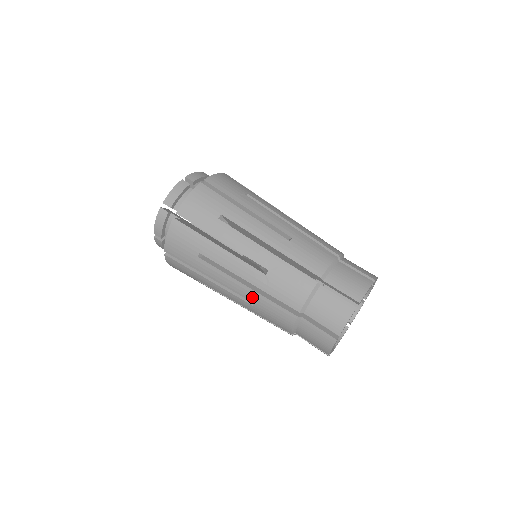
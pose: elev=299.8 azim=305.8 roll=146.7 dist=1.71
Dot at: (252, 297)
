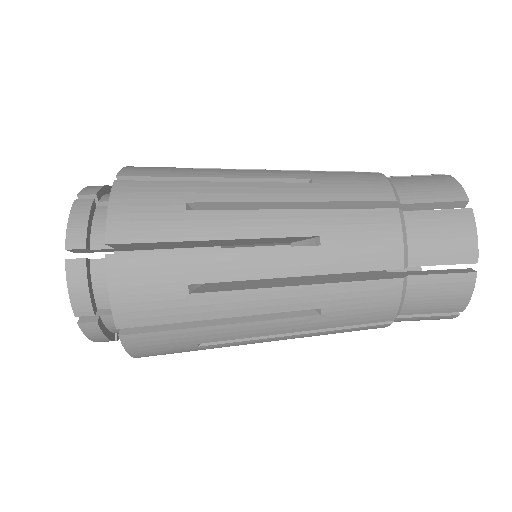
Dot at: occluded
